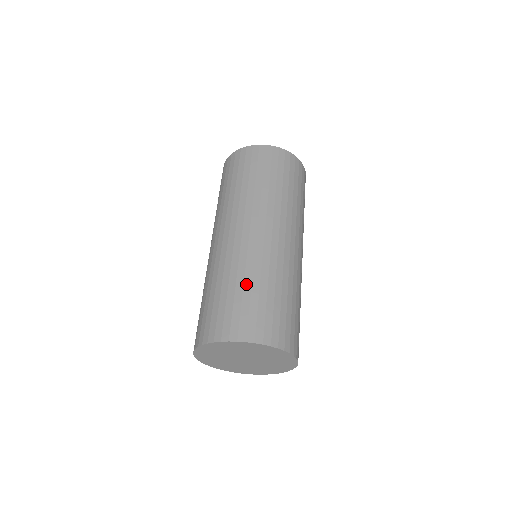
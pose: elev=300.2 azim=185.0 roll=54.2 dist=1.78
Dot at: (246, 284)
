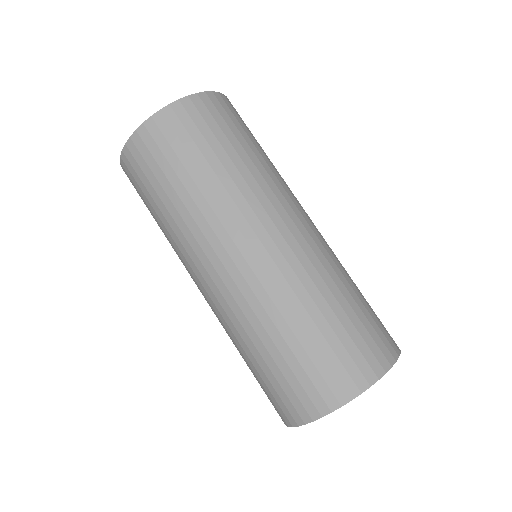
Dot at: (340, 299)
